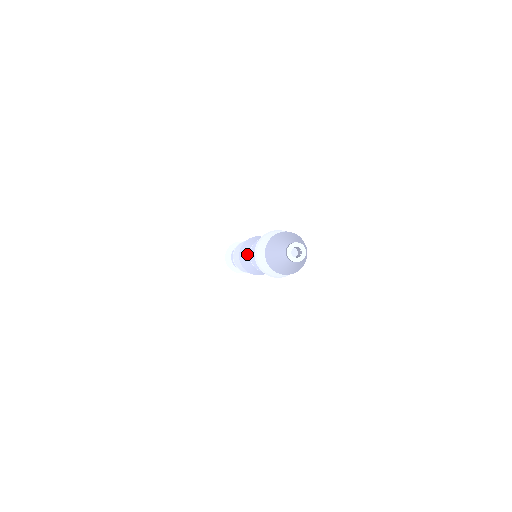
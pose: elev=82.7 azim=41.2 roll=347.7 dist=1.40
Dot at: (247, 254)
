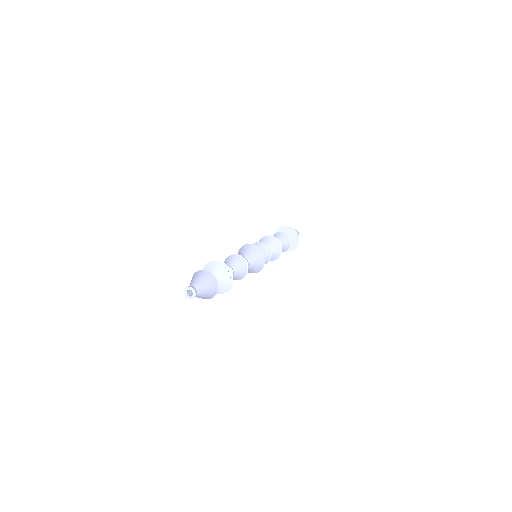
Dot at: (243, 251)
